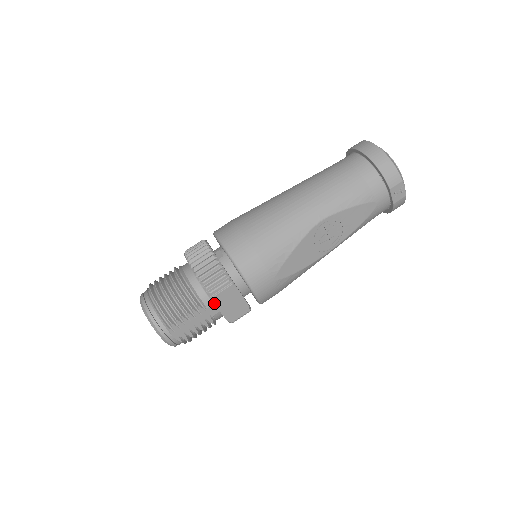
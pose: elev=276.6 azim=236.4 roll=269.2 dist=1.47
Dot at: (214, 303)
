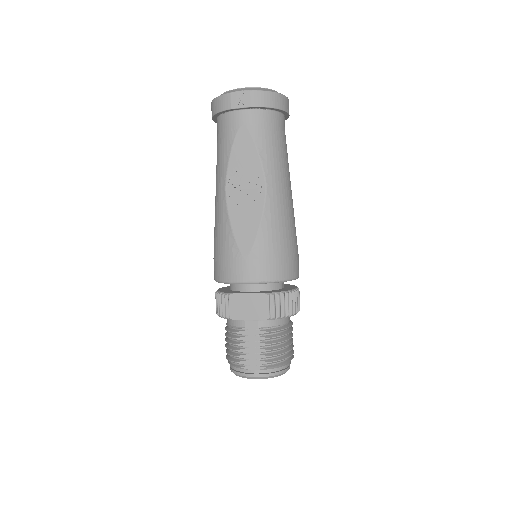
Dot at: occluded
